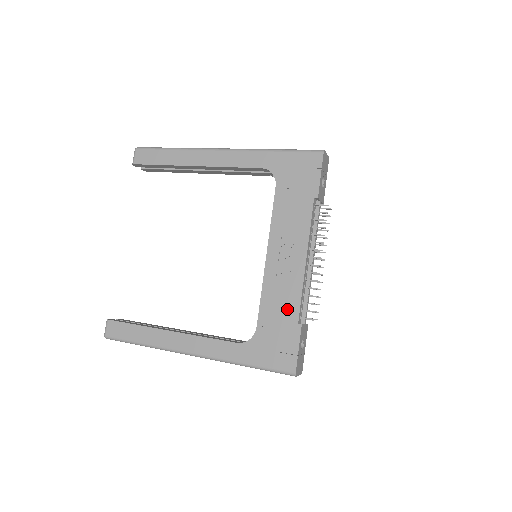
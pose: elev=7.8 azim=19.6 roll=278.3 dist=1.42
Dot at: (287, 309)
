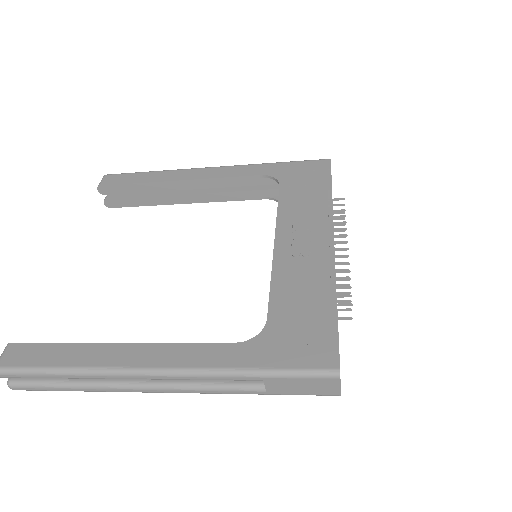
Dot at: (312, 291)
